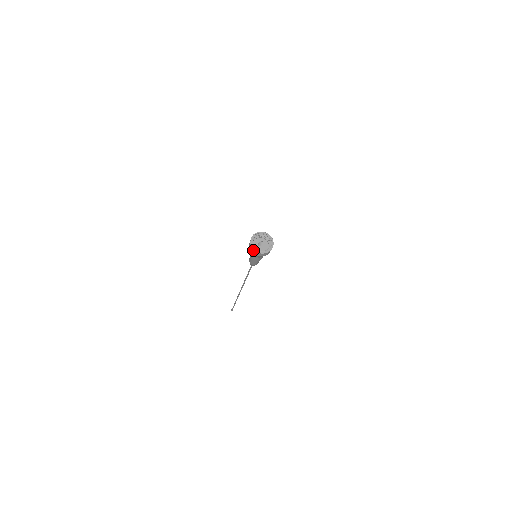
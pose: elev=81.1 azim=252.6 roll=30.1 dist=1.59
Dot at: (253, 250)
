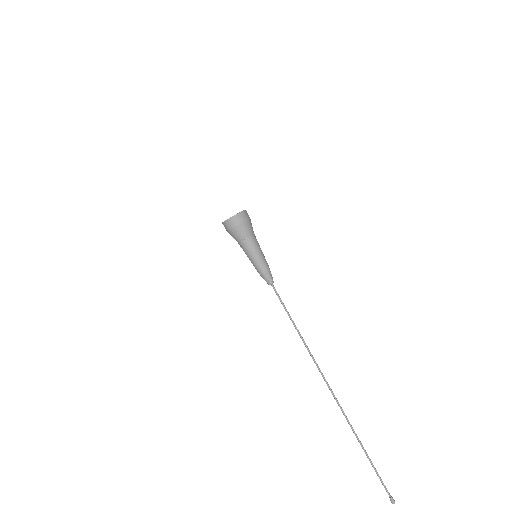
Dot at: (229, 220)
